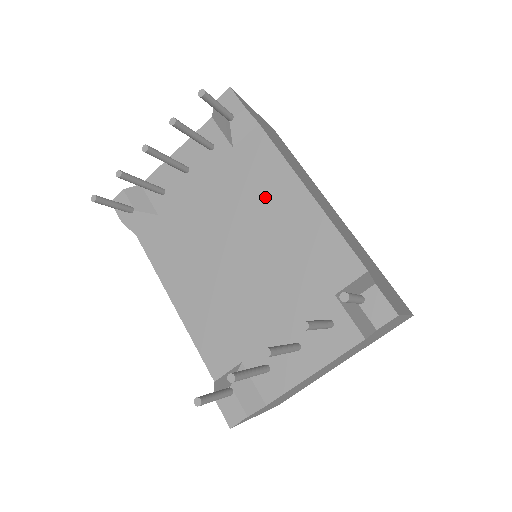
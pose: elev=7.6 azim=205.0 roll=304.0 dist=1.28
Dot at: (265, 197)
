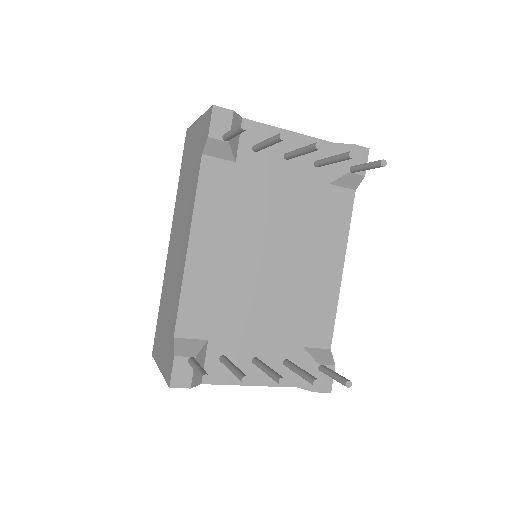
Dot at: (318, 243)
